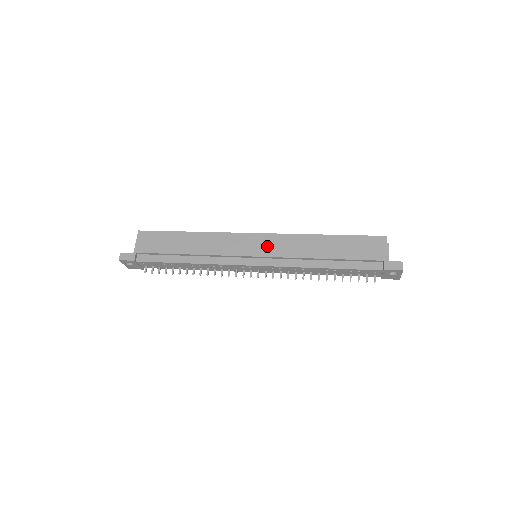
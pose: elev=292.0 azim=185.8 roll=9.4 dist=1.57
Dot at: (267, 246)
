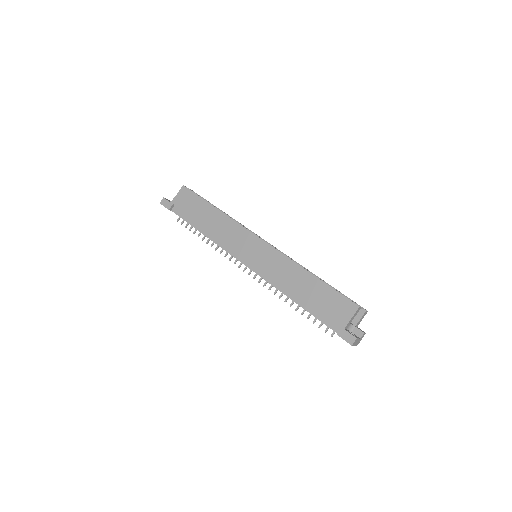
Dot at: (262, 256)
